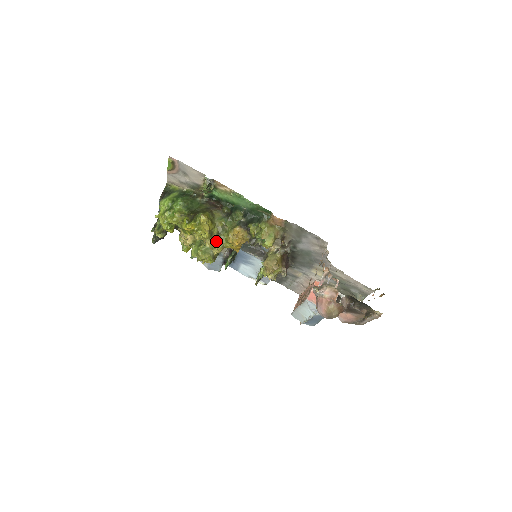
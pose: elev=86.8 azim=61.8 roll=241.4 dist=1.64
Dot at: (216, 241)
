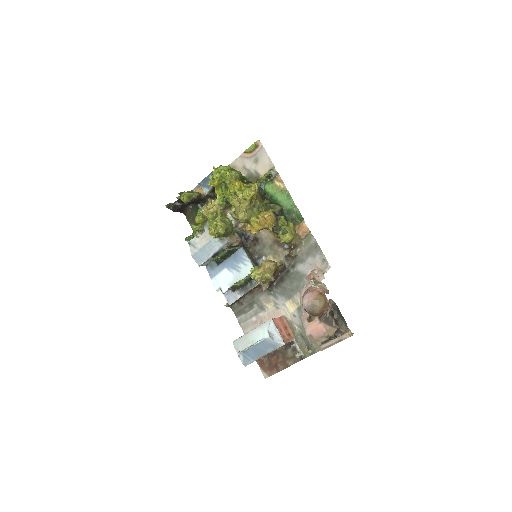
Dot at: (248, 210)
